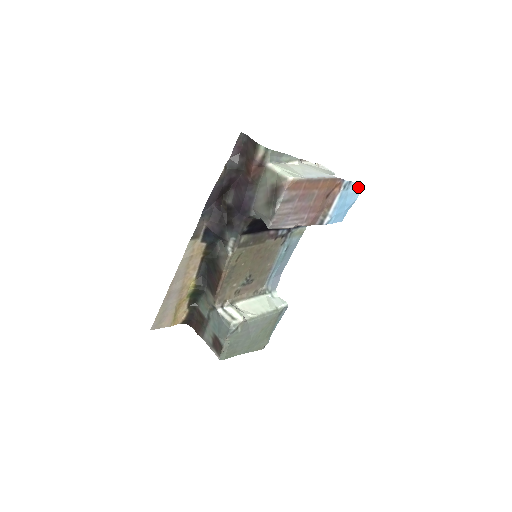
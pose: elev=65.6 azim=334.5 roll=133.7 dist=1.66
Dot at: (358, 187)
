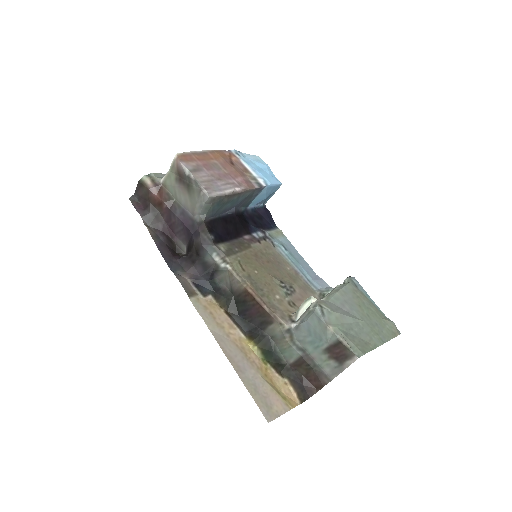
Dot at: (255, 158)
